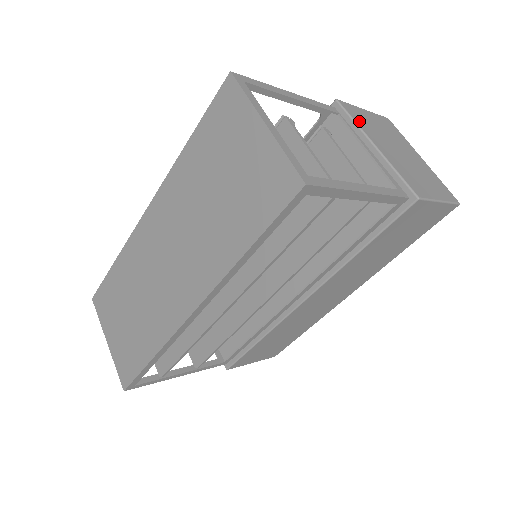
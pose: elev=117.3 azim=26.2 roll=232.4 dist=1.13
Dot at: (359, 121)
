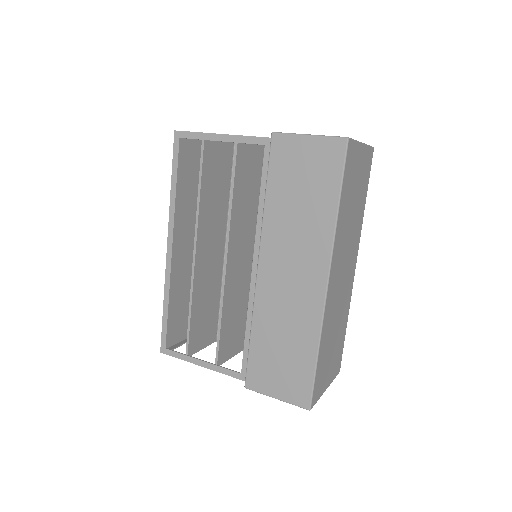
Dot at: occluded
